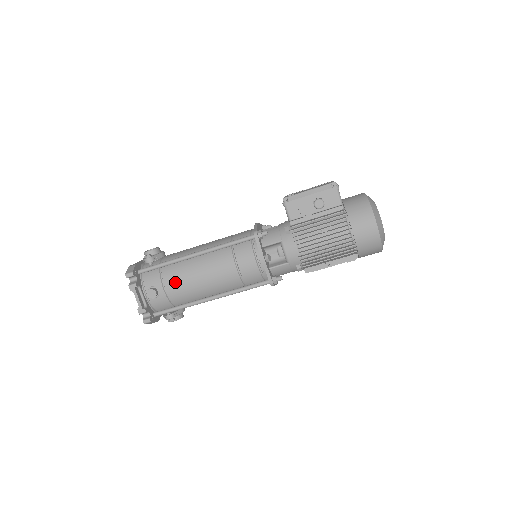
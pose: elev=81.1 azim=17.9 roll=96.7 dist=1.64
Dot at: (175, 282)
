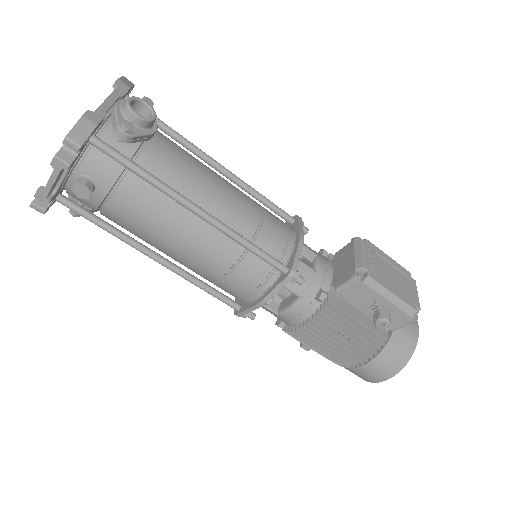
Dot at: (132, 208)
